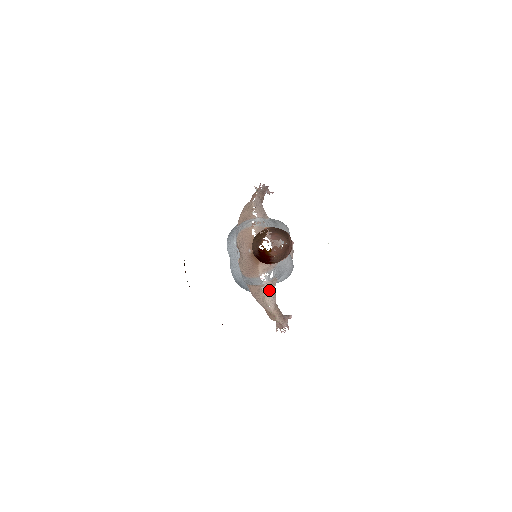
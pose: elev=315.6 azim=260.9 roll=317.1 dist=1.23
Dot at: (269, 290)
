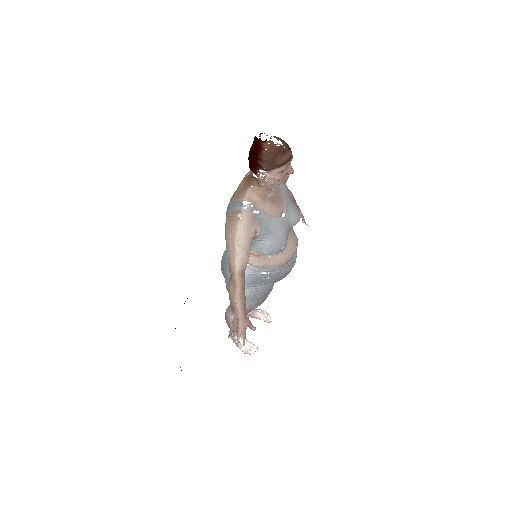
Dot at: (244, 224)
